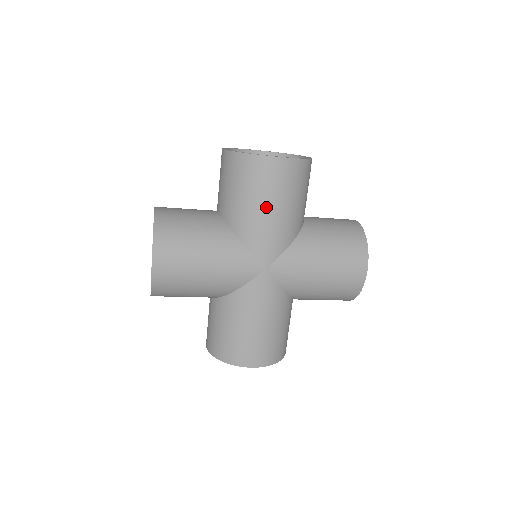
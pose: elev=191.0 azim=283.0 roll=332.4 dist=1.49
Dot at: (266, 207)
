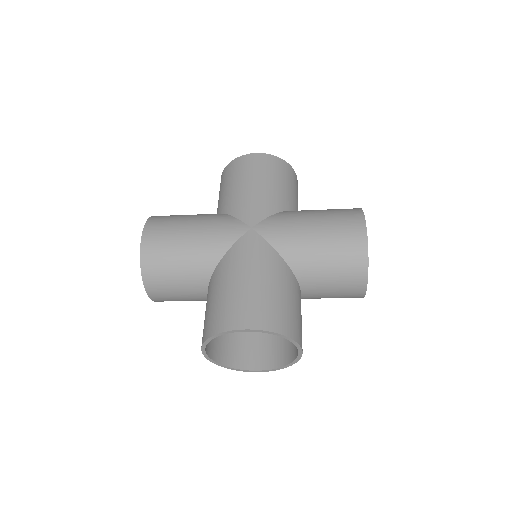
Dot at: (248, 184)
